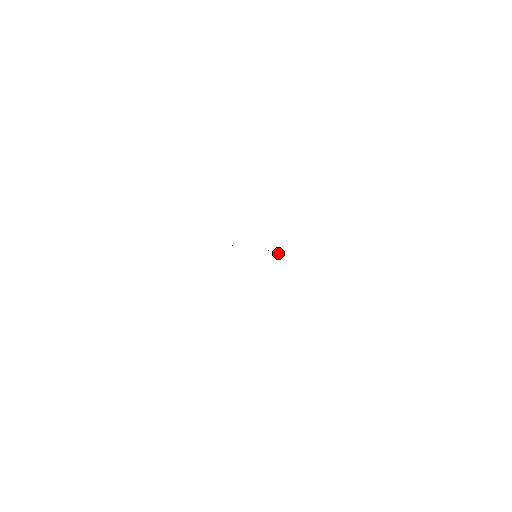
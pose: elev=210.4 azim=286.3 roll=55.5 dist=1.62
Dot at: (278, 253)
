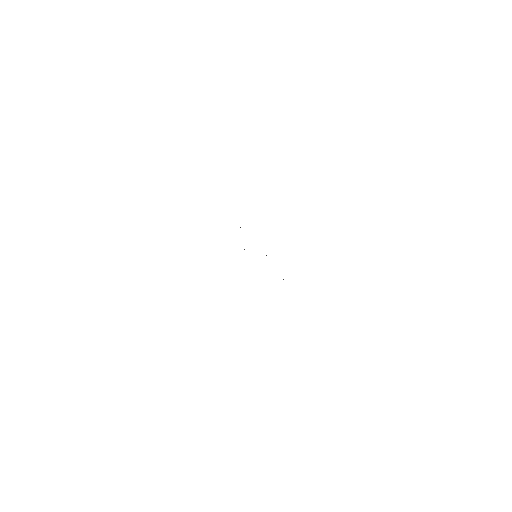
Dot at: occluded
